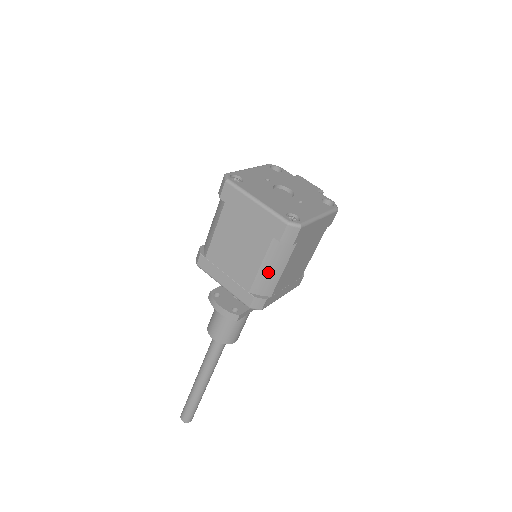
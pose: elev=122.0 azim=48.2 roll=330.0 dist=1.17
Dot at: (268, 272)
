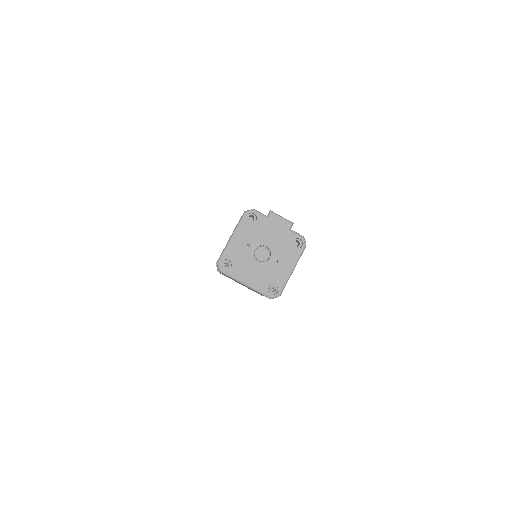
Dot at: occluded
